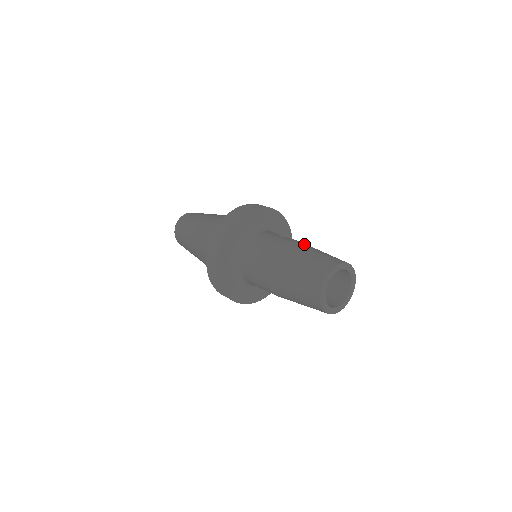
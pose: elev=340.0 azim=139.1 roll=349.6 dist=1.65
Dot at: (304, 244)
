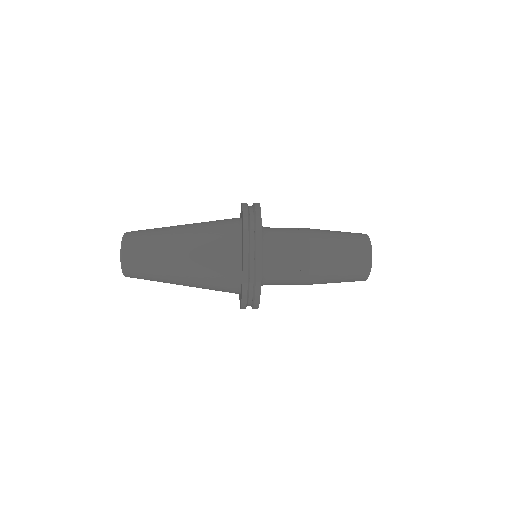
Dot at: occluded
